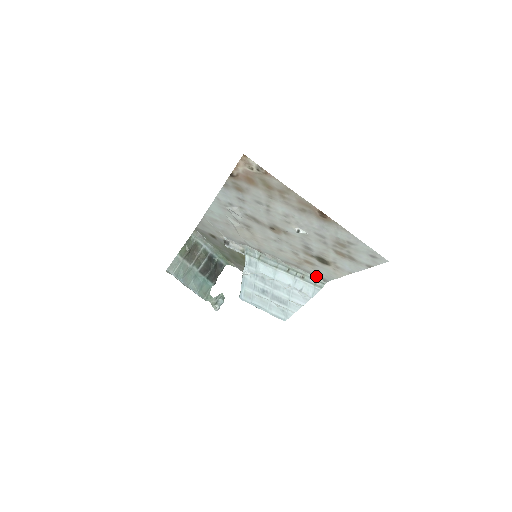
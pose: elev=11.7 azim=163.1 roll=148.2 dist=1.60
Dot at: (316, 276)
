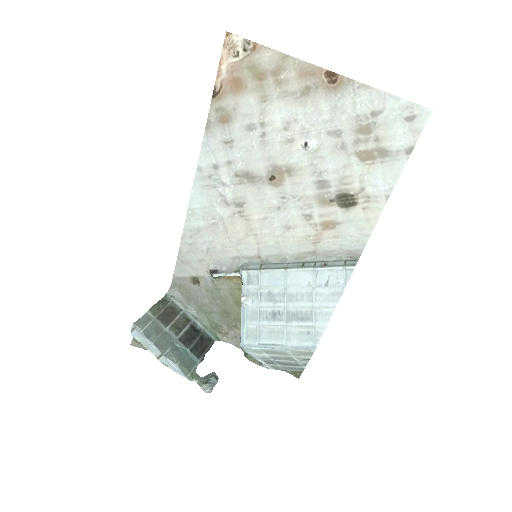
Dot at: (342, 255)
